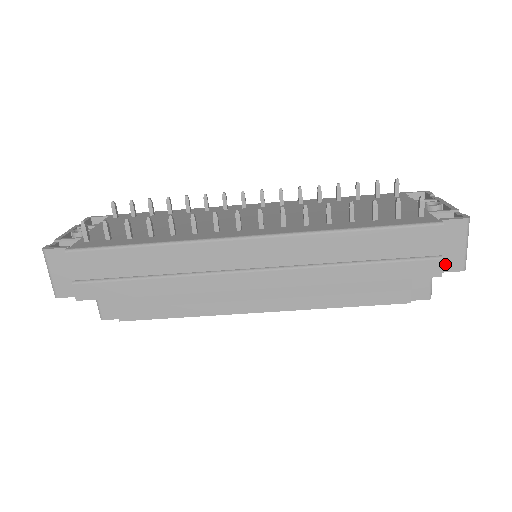
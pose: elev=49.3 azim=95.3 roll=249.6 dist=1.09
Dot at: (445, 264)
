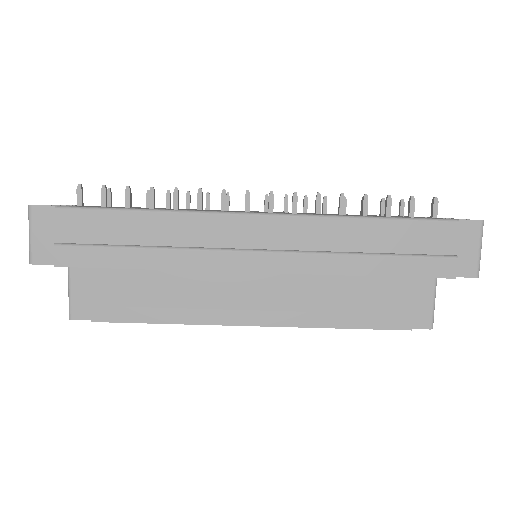
Dot at: (459, 268)
